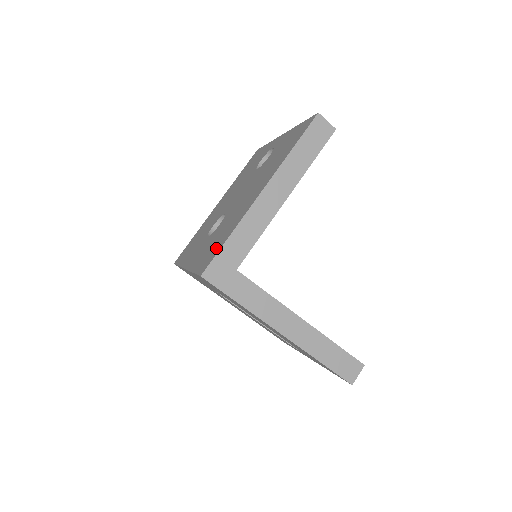
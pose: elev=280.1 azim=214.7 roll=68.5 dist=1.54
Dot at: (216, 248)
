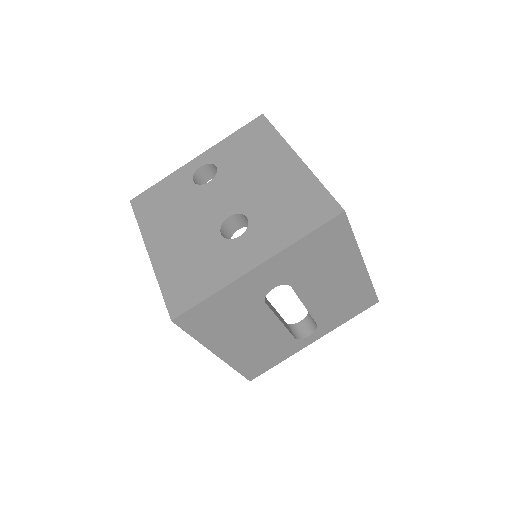
Dot at: (315, 200)
